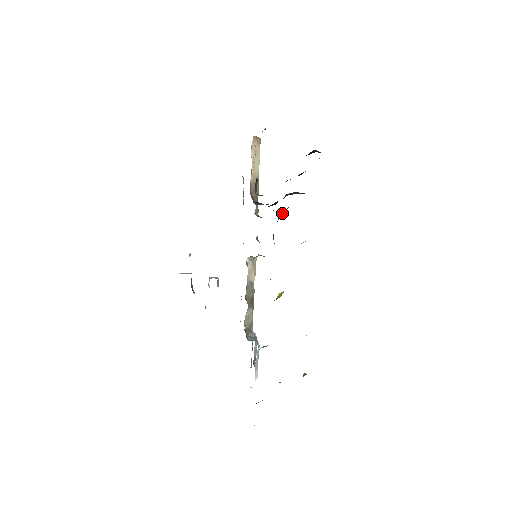
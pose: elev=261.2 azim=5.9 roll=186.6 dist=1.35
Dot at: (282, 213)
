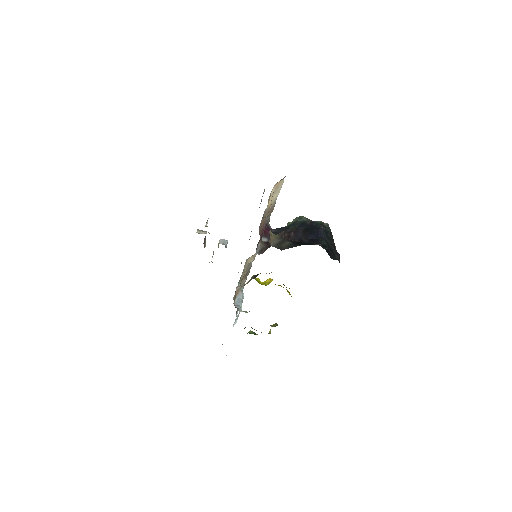
Dot at: occluded
